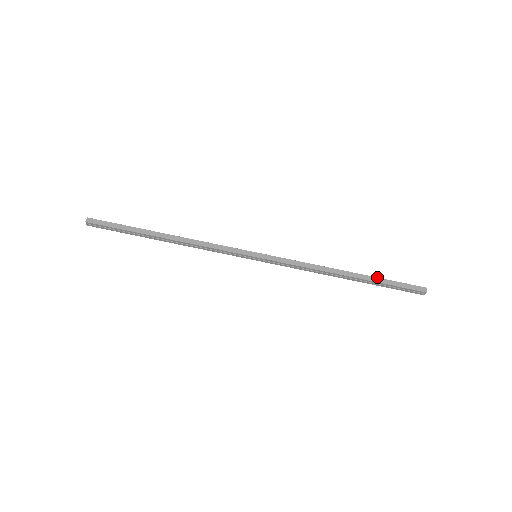
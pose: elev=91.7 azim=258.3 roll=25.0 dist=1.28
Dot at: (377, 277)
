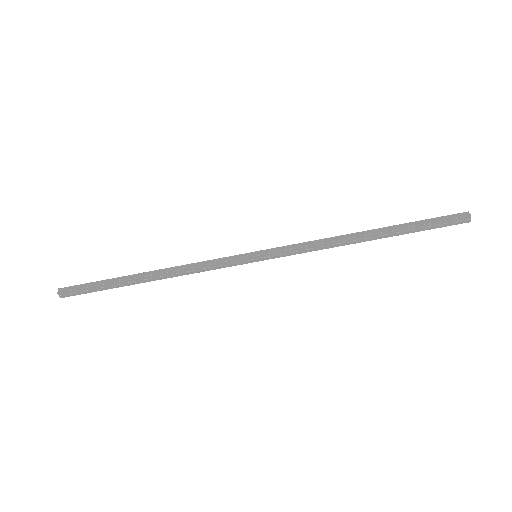
Dot at: (404, 223)
